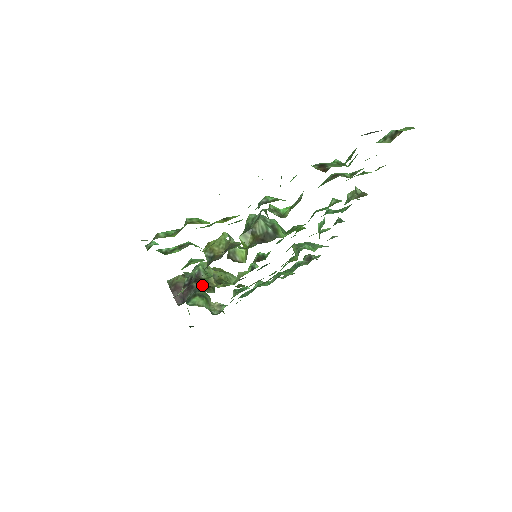
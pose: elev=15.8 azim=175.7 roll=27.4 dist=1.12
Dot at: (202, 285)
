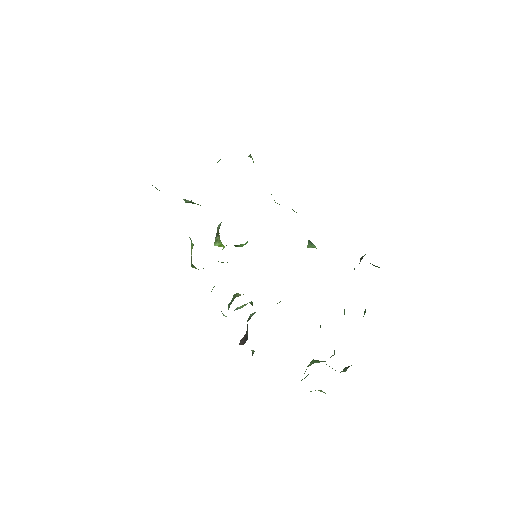
Dot at: occluded
